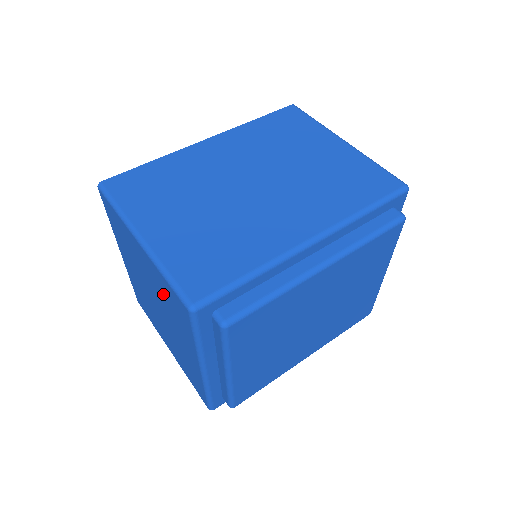
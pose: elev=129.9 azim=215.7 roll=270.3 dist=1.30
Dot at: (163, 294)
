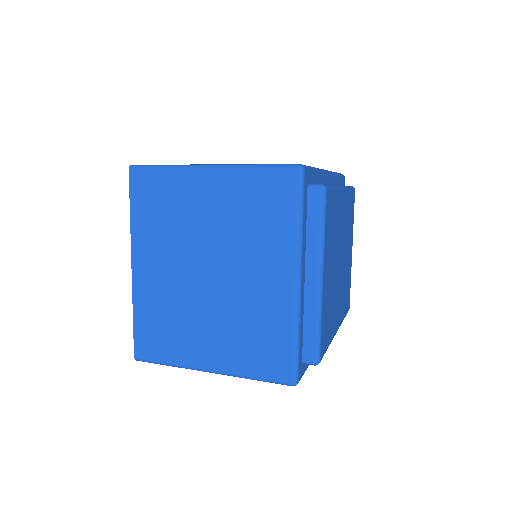
Dot at: (241, 212)
